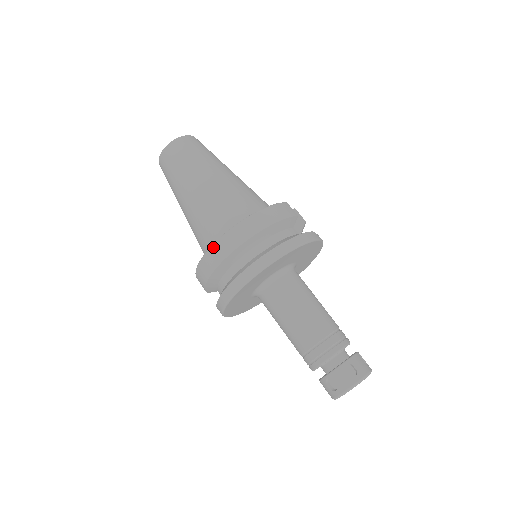
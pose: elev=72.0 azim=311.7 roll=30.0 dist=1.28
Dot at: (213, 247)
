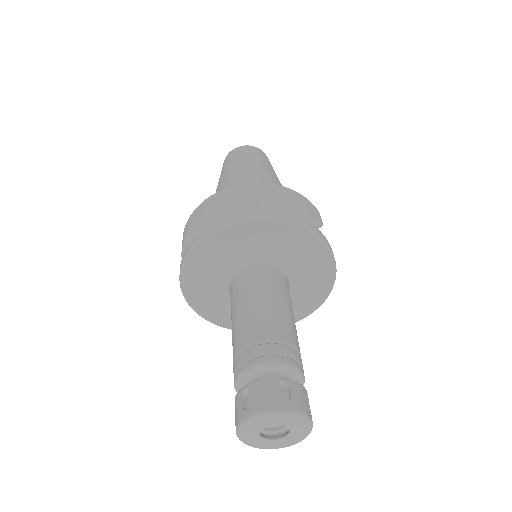
Dot at: (219, 192)
